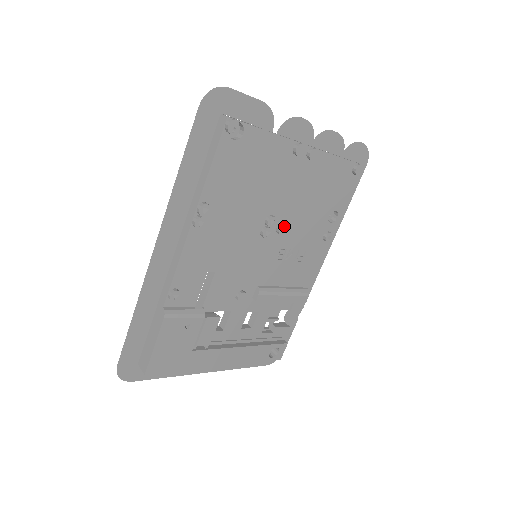
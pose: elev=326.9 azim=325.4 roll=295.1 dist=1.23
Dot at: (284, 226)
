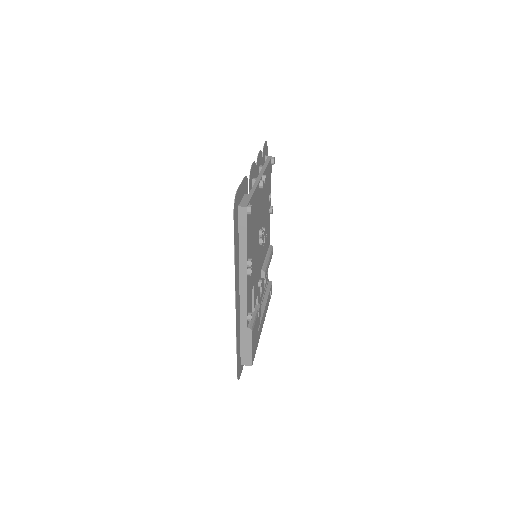
Dot at: (265, 229)
